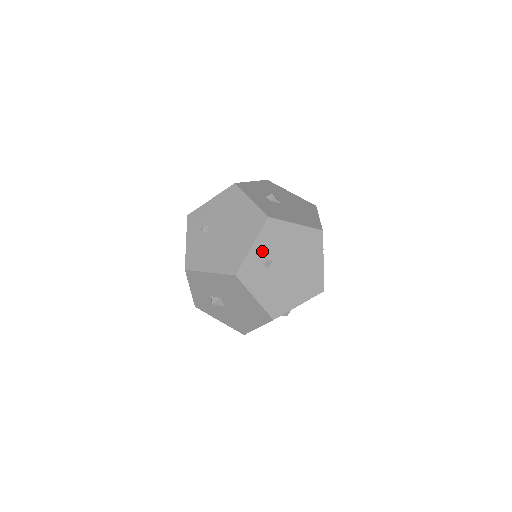
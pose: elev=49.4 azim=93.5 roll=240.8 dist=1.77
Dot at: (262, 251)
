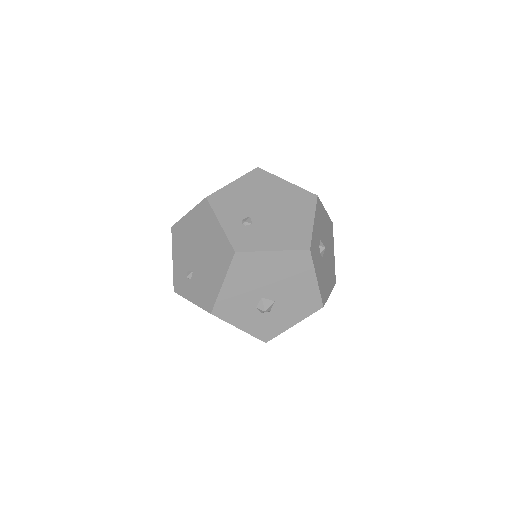
Dot at: (232, 219)
